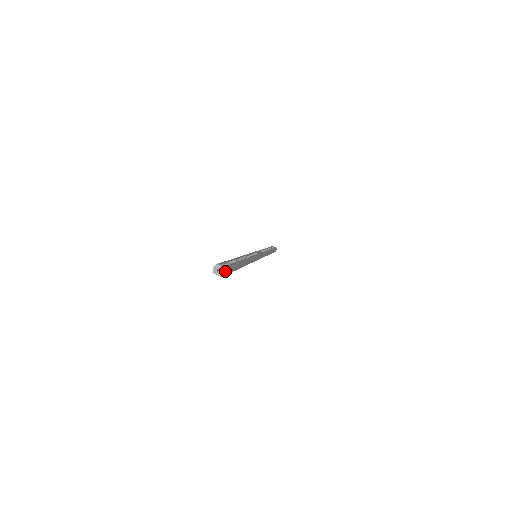
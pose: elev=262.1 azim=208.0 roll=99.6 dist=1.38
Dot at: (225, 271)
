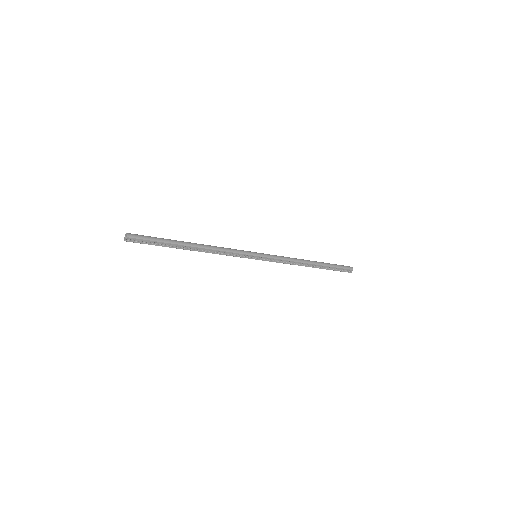
Dot at: (126, 234)
